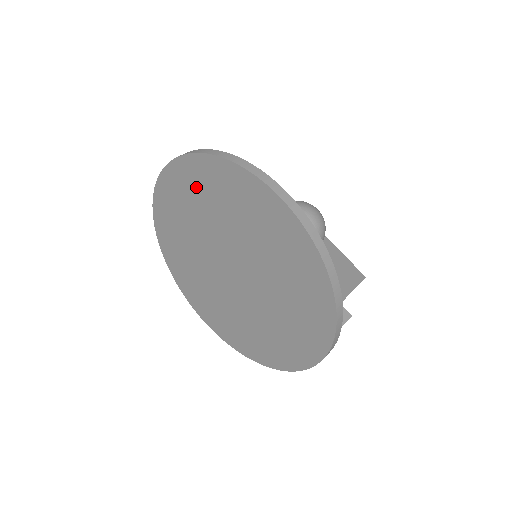
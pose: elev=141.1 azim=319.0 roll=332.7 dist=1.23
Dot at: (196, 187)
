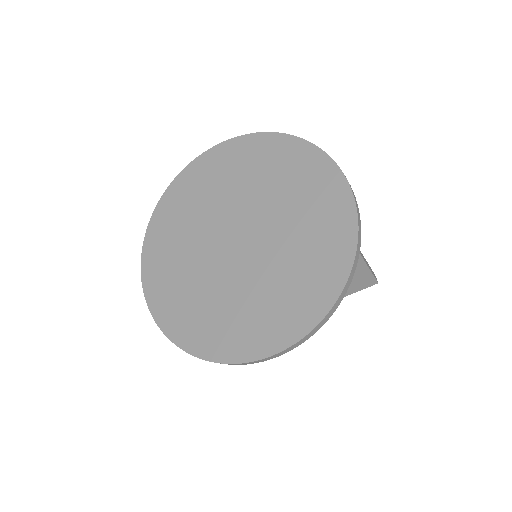
Dot at: (169, 228)
